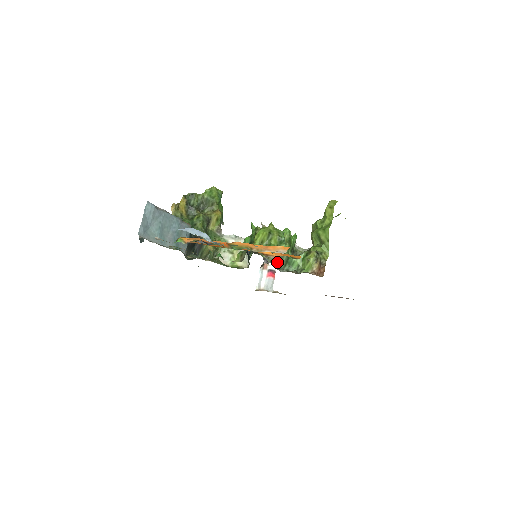
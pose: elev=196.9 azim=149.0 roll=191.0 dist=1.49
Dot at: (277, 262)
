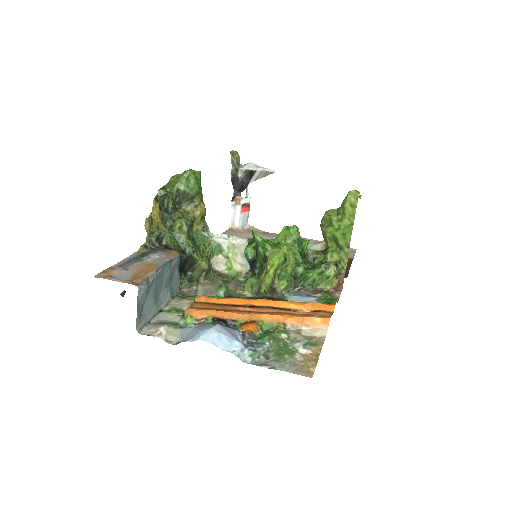
Dot at: occluded
